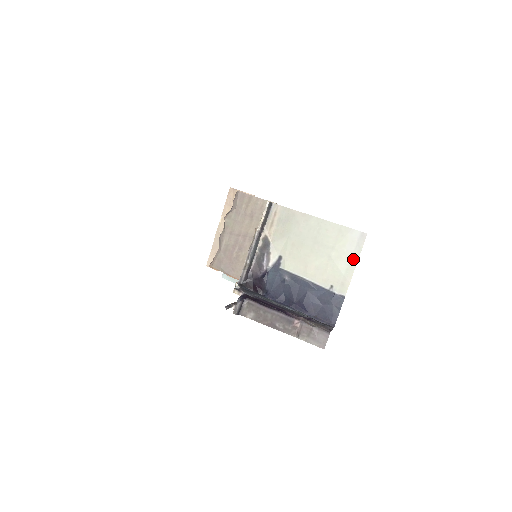
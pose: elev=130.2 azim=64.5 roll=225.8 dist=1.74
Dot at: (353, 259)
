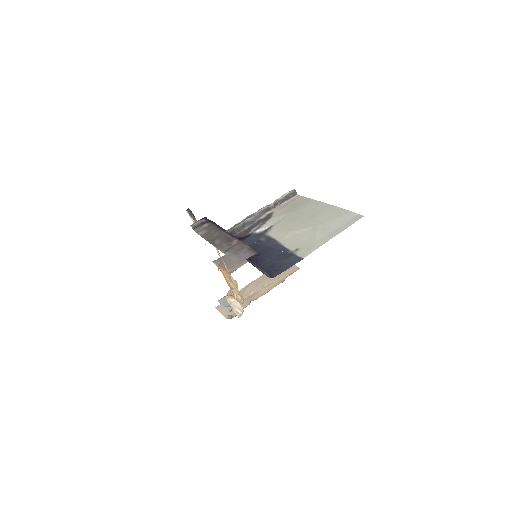
Dot at: (335, 232)
